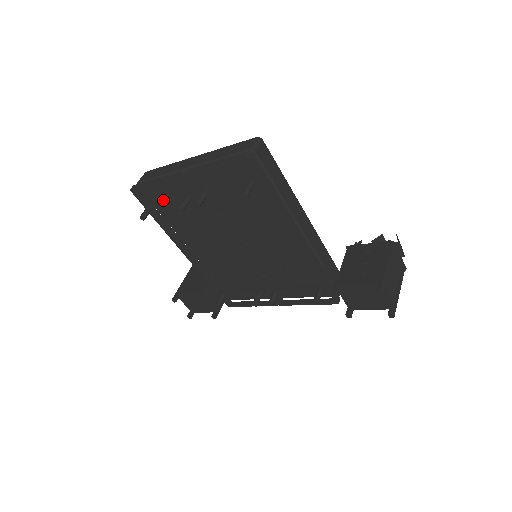
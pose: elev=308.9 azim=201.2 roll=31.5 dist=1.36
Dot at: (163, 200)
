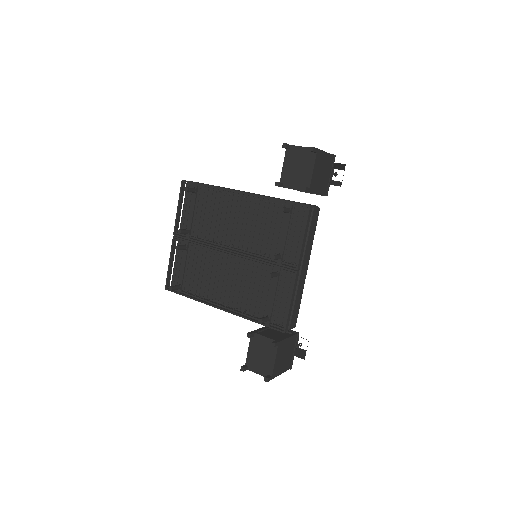
Dot at: (180, 272)
